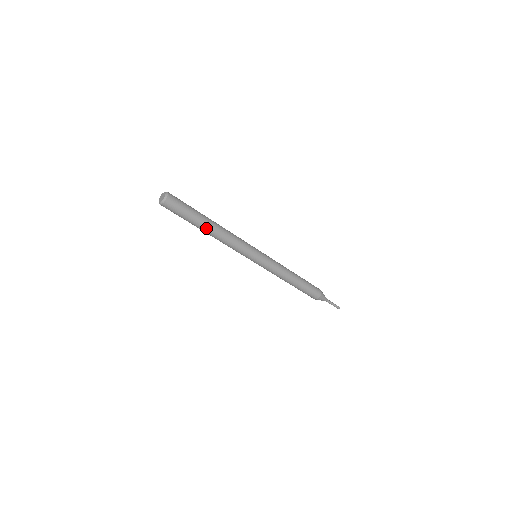
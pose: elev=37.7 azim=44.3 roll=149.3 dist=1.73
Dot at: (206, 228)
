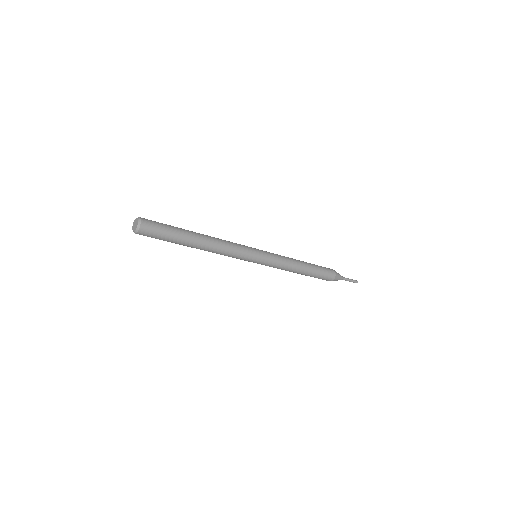
Dot at: (194, 243)
